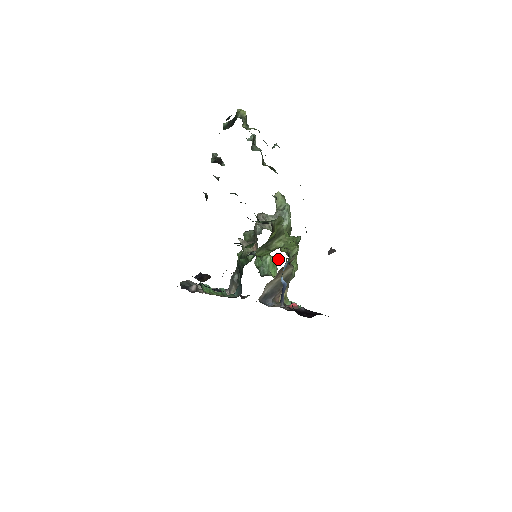
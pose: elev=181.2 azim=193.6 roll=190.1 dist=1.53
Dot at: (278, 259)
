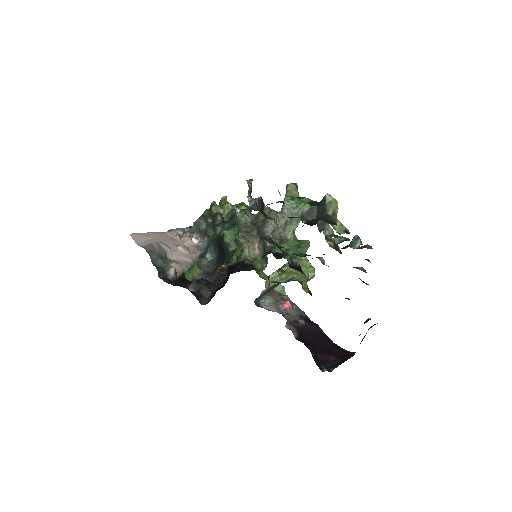
Dot at: occluded
